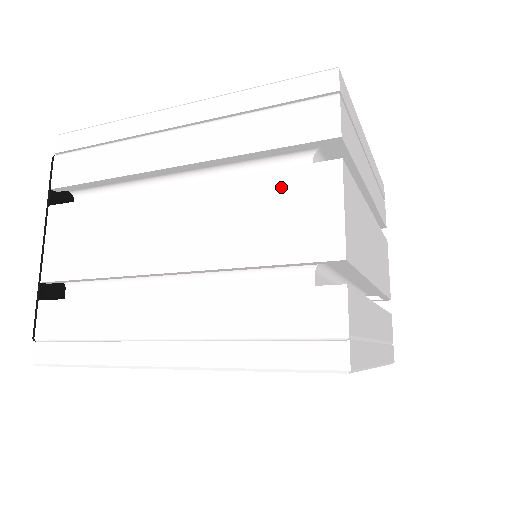
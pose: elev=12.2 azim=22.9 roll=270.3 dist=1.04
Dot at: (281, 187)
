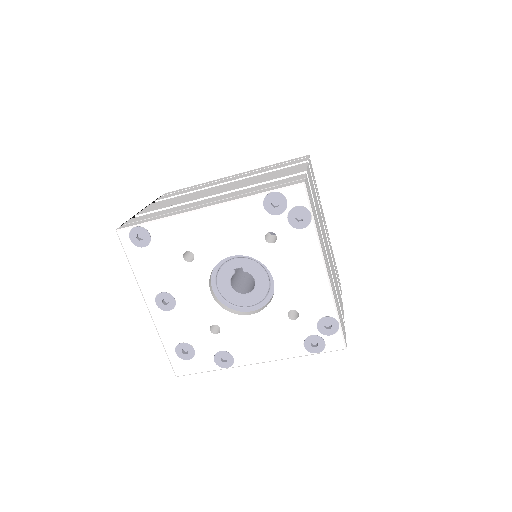
Dot at: (279, 171)
